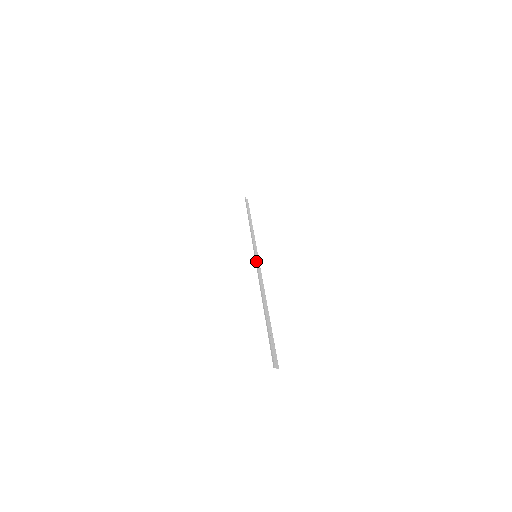
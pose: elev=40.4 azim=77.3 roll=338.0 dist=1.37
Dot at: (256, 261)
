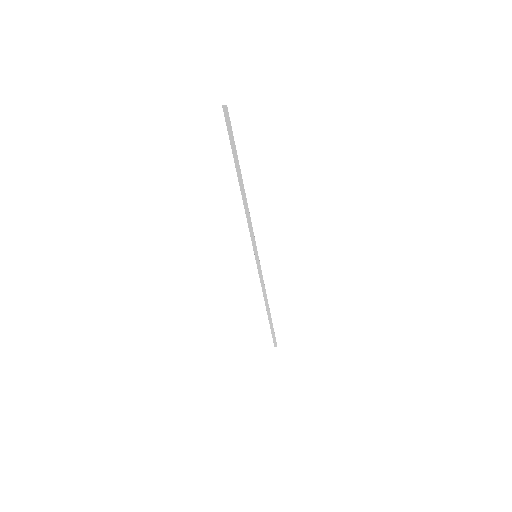
Dot at: (252, 244)
